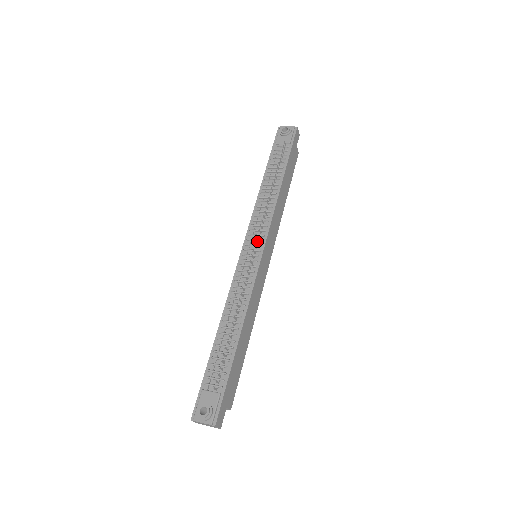
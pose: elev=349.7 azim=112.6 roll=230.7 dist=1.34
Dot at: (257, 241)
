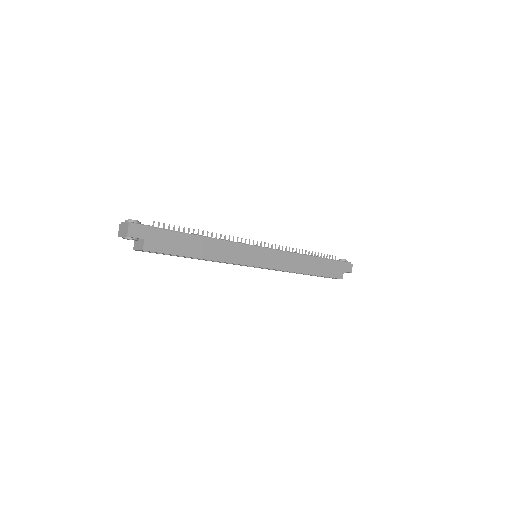
Dot at: occluded
